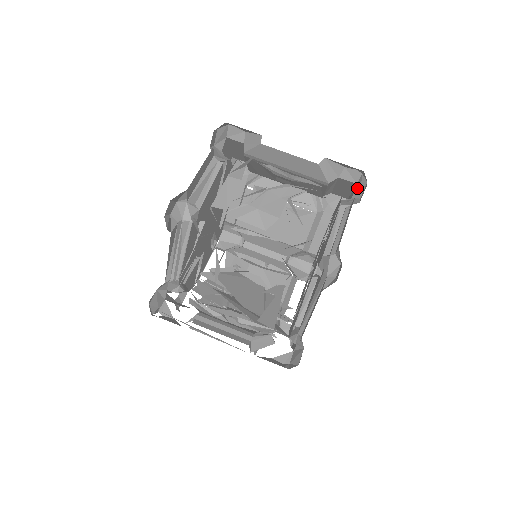
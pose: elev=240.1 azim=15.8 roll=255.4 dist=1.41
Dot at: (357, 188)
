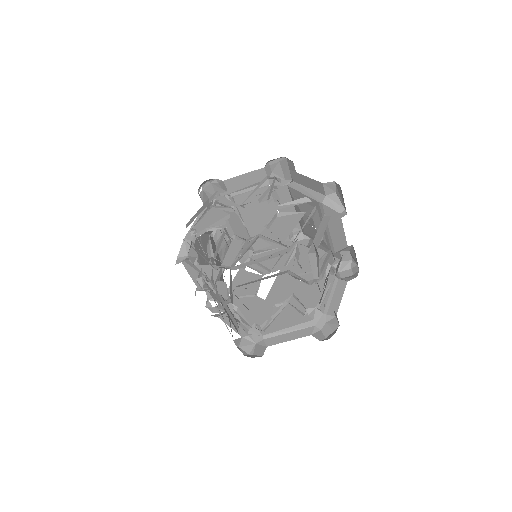
Dot at: (341, 264)
